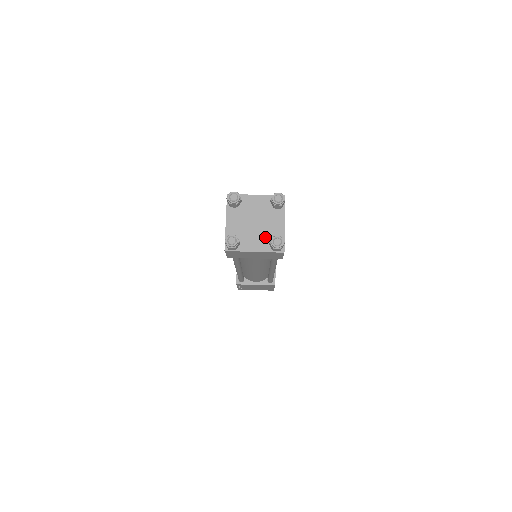
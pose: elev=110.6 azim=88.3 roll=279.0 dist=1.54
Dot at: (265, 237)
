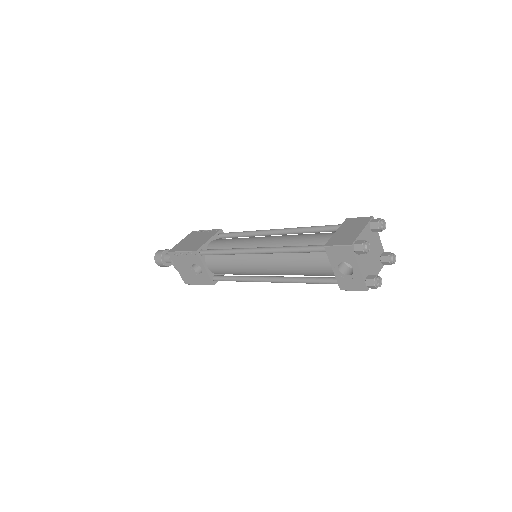
Dot at: (377, 259)
